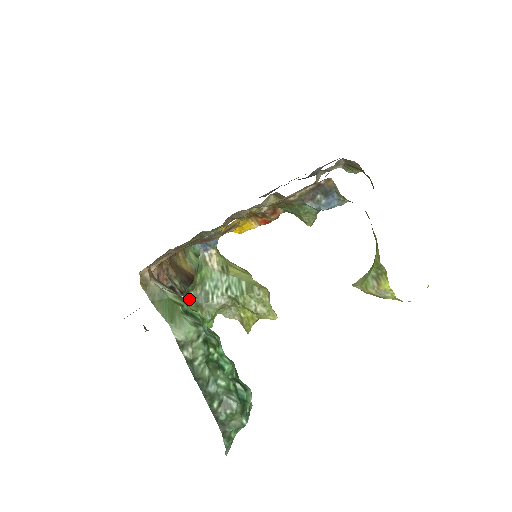
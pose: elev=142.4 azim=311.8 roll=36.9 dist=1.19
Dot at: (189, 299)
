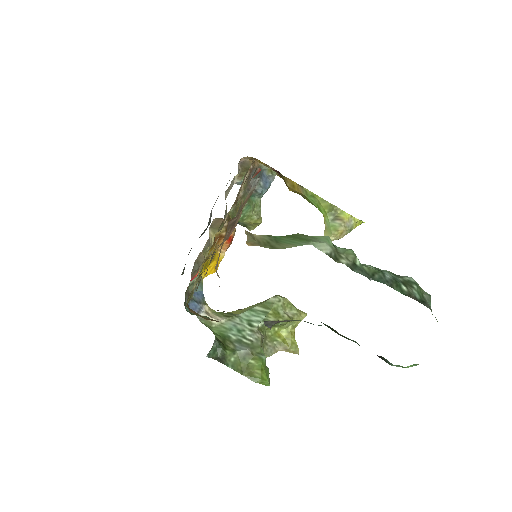
Dot at: (230, 361)
